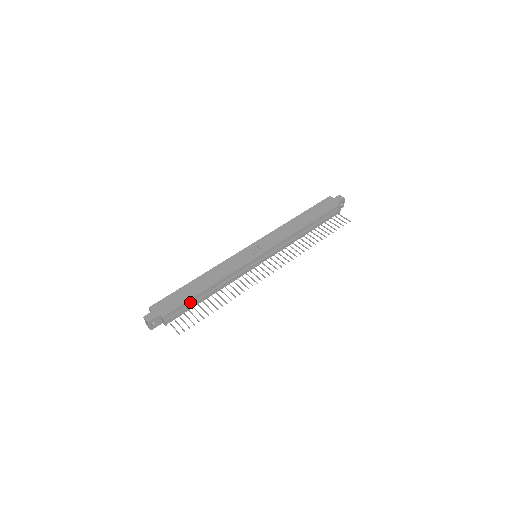
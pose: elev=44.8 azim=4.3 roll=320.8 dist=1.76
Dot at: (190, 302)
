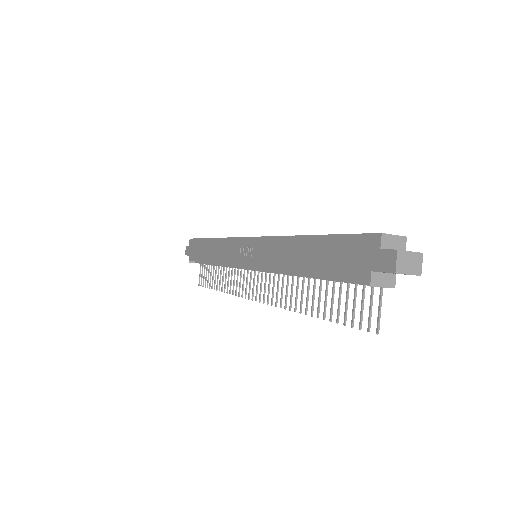
Dot at: (205, 262)
